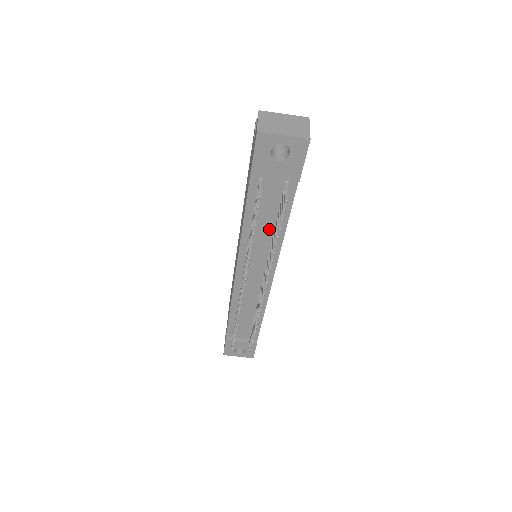
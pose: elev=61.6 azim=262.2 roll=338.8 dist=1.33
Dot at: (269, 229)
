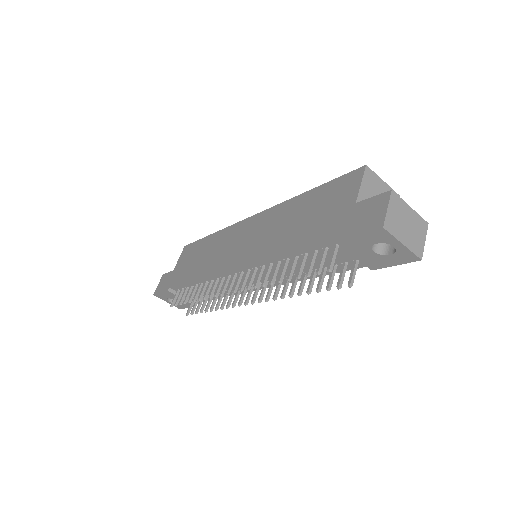
Dot at: occluded
